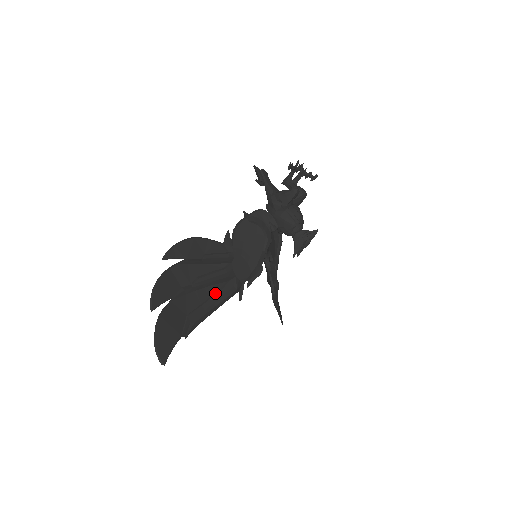
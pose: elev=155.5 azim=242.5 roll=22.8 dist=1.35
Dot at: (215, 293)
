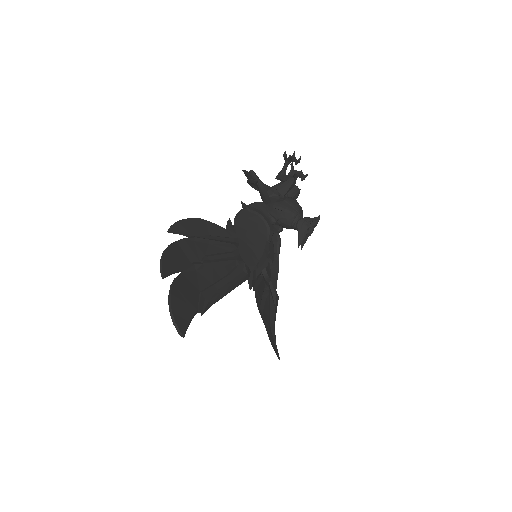
Dot at: (225, 275)
